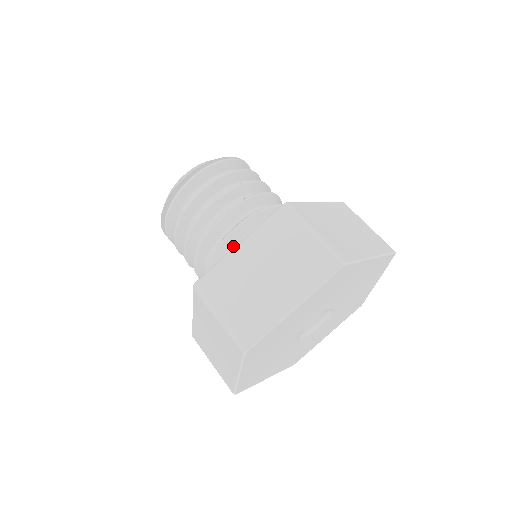
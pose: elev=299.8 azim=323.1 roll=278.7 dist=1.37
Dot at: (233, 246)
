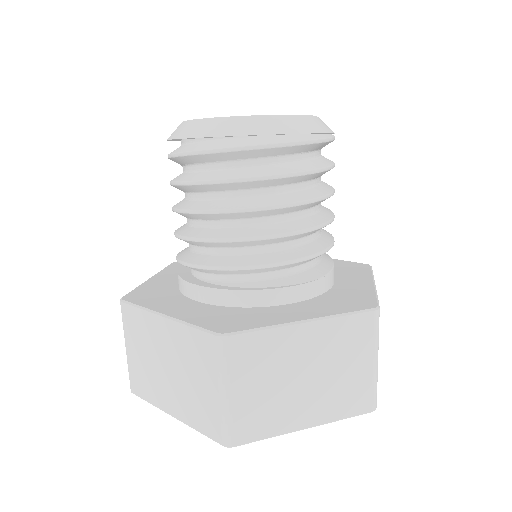
Dot at: (269, 272)
